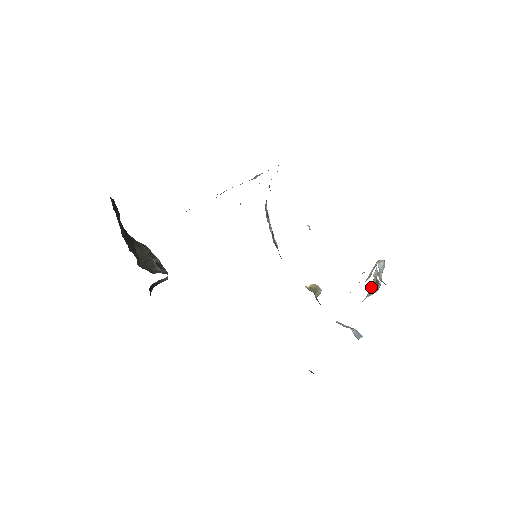
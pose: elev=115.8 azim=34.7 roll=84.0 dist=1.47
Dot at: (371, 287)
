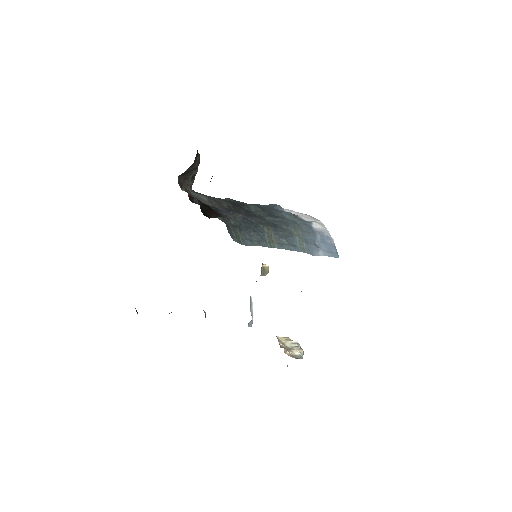
Dot at: occluded
